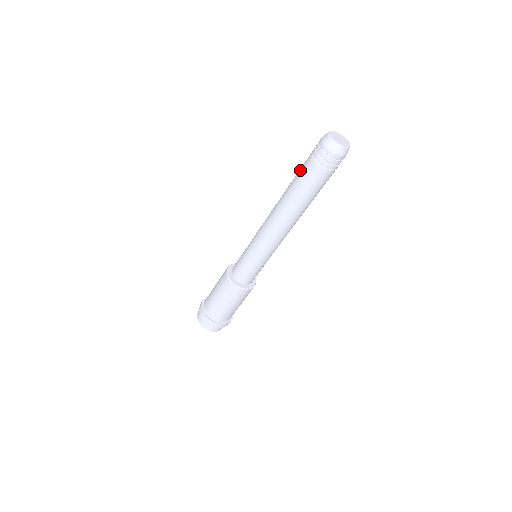
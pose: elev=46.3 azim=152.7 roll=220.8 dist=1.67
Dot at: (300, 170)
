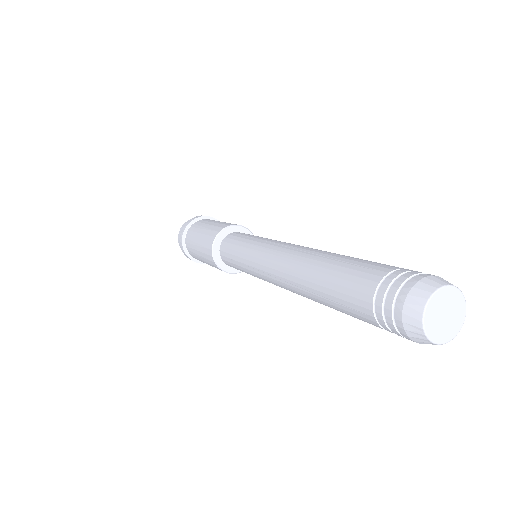
Dot at: (347, 278)
